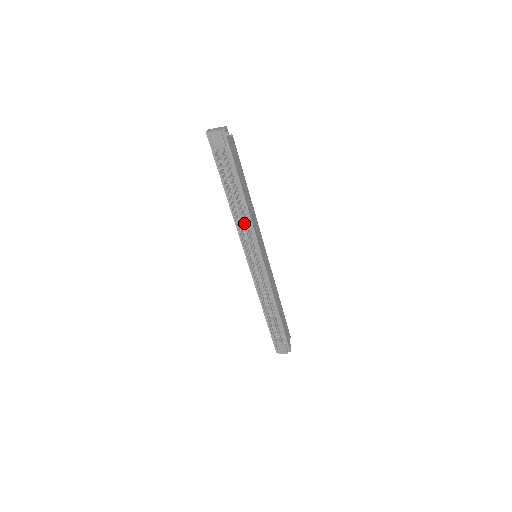
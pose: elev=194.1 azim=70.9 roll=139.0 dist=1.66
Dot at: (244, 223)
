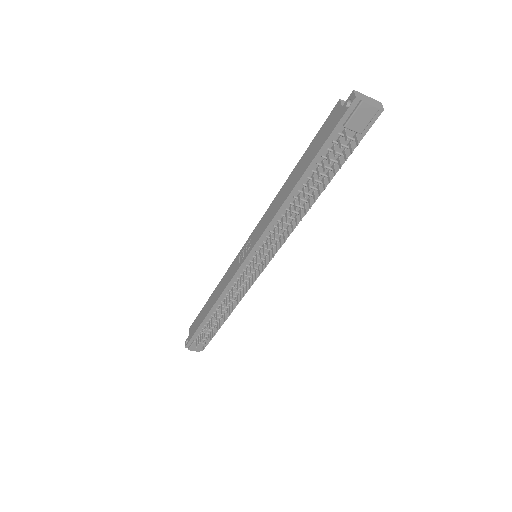
Dot at: (293, 228)
